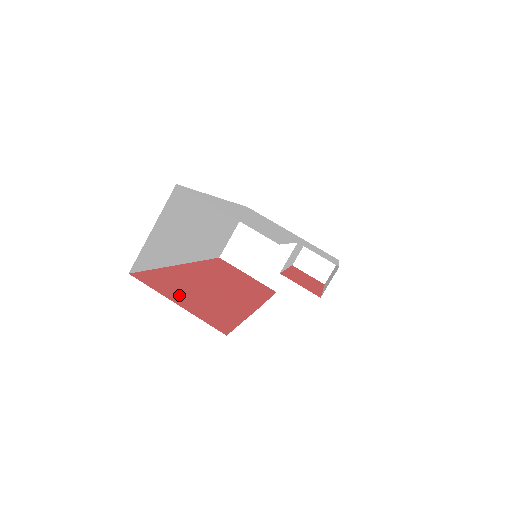
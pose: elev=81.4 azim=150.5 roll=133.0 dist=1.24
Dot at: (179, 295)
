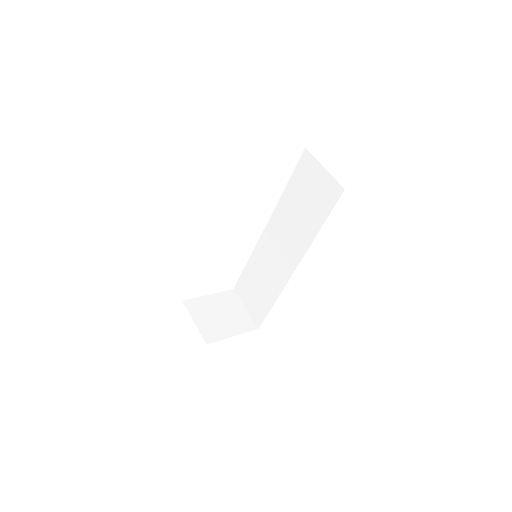
Dot at: occluded
